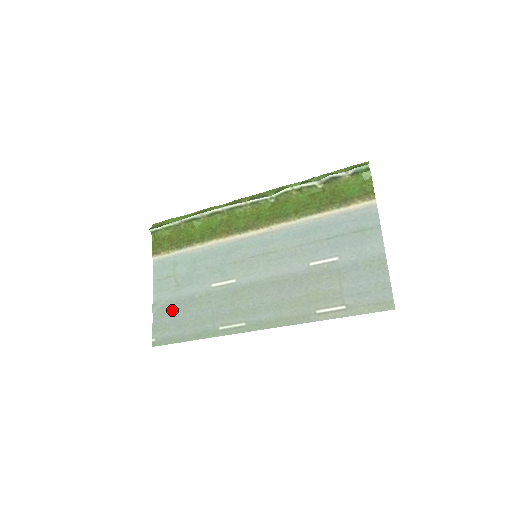
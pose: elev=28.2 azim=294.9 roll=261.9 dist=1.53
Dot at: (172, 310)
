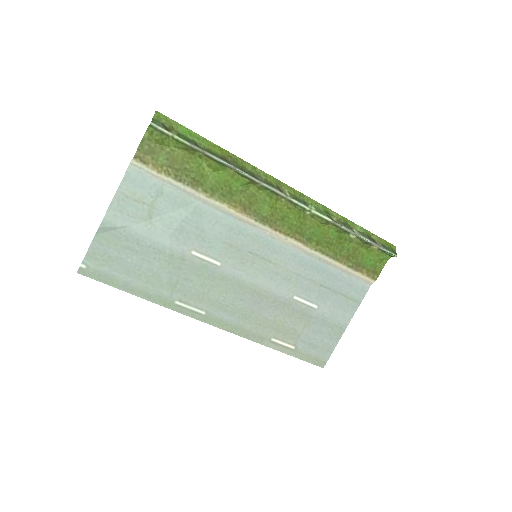
Dot at: (127, 246)
